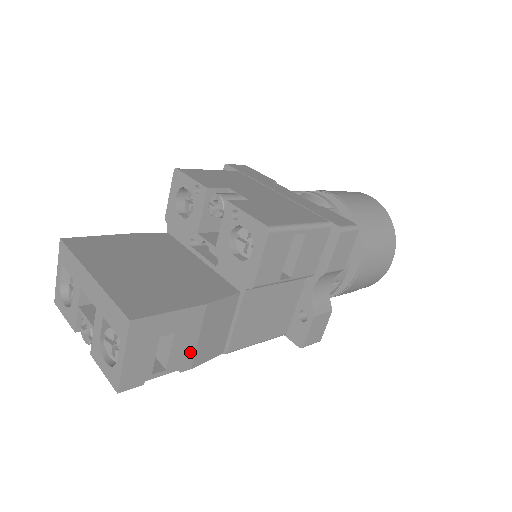
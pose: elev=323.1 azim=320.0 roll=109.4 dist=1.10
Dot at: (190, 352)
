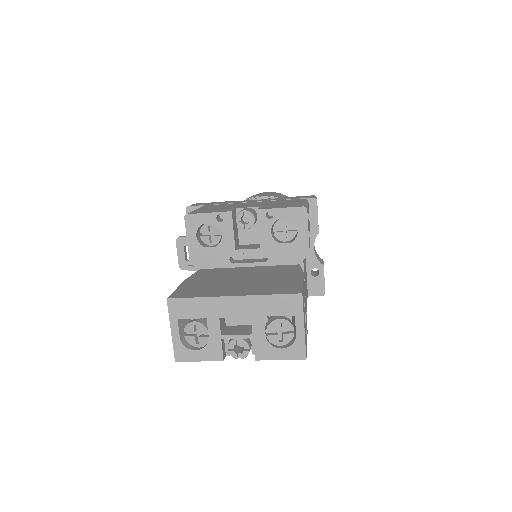
Dot at: (306, 317)
